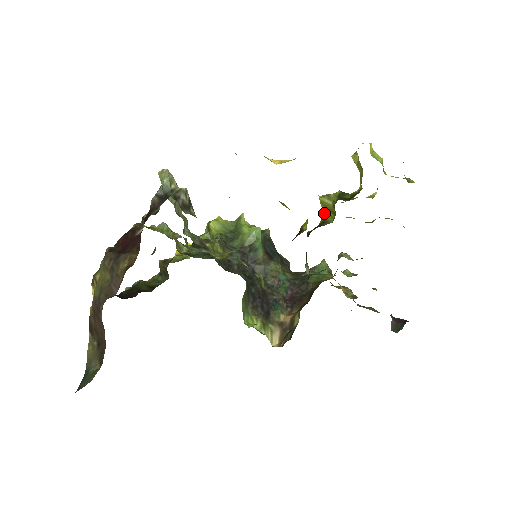
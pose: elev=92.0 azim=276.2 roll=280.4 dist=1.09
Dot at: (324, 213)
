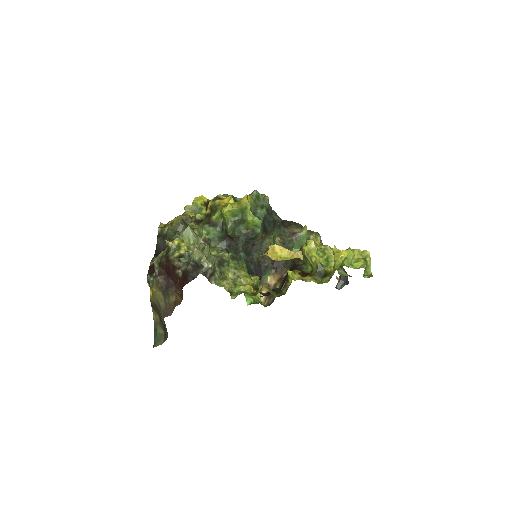
Dot at: (307, 259)
